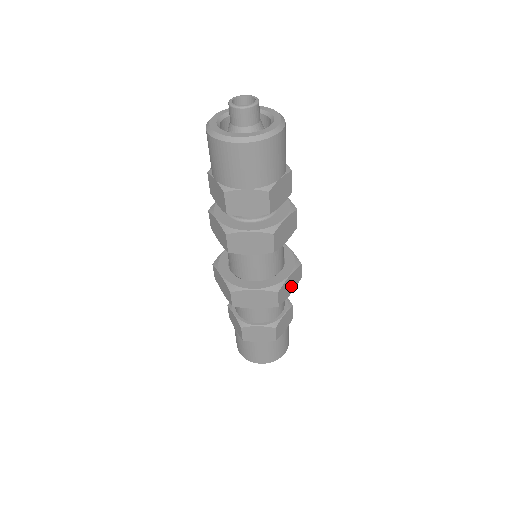
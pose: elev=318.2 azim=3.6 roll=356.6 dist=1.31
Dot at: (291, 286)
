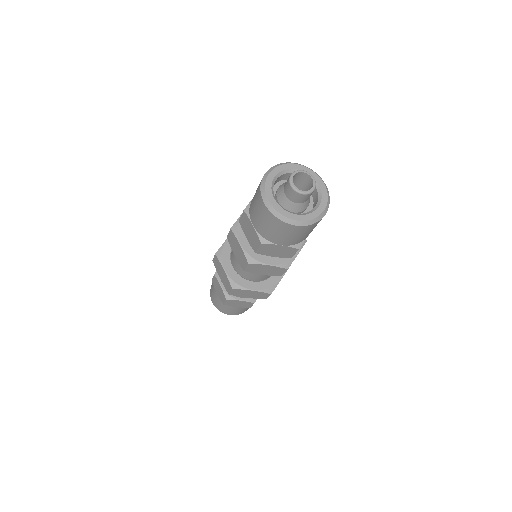
Dot at: occluded
